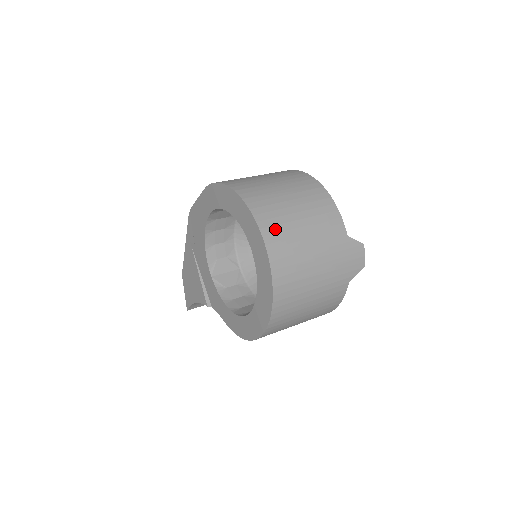
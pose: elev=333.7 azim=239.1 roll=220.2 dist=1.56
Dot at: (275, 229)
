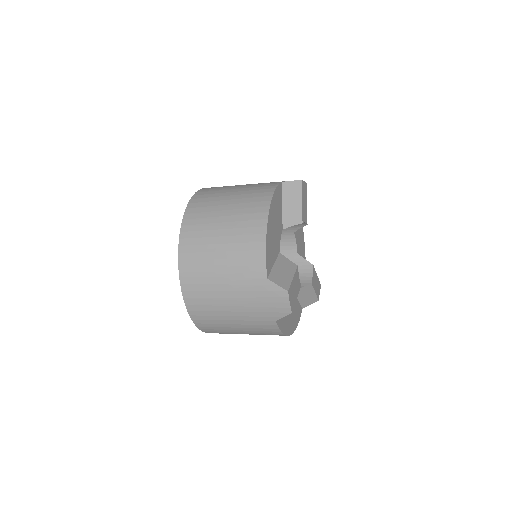
Dot at: (192, 256)
